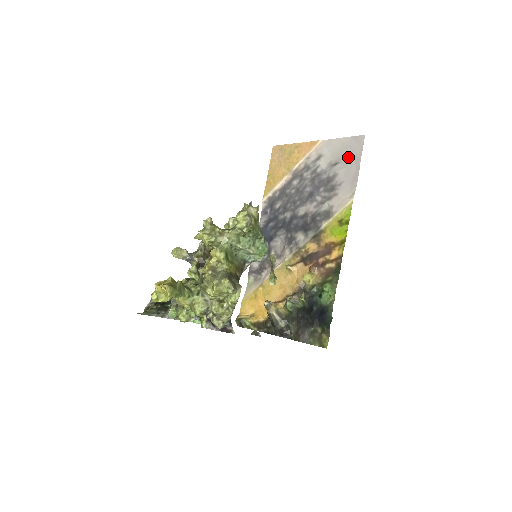
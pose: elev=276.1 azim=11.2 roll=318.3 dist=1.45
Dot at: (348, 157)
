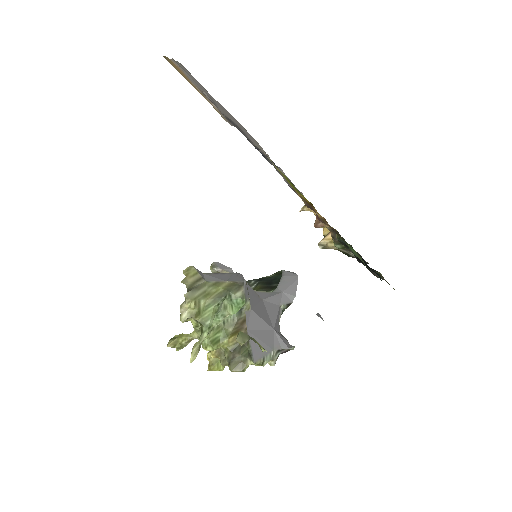
Dot at: occluded
